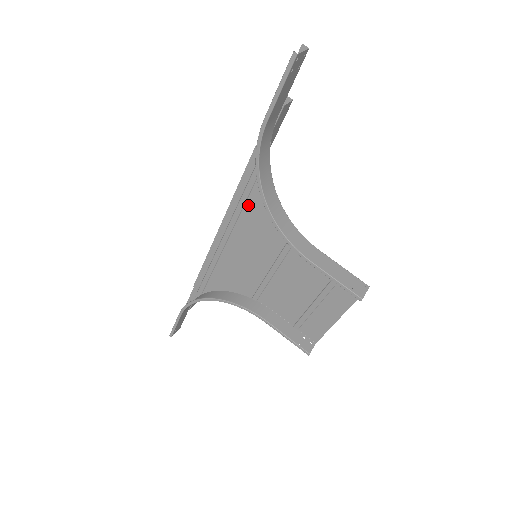
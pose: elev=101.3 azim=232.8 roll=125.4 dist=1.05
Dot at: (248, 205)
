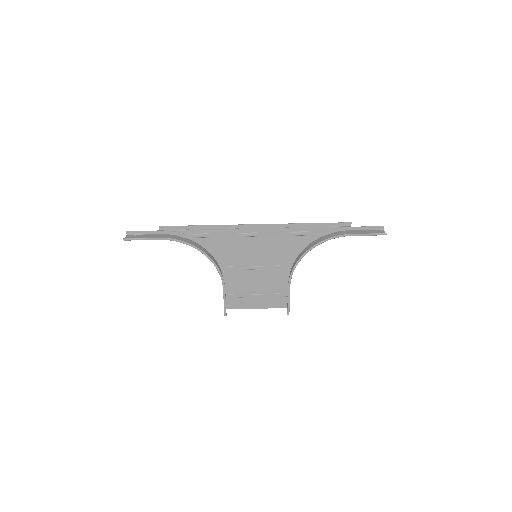
Dot at: (286, 238)
